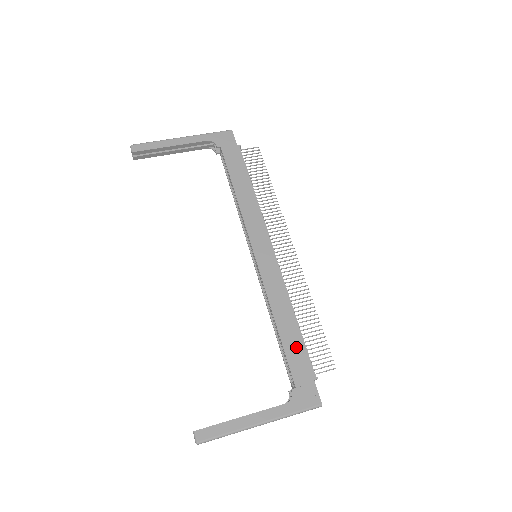
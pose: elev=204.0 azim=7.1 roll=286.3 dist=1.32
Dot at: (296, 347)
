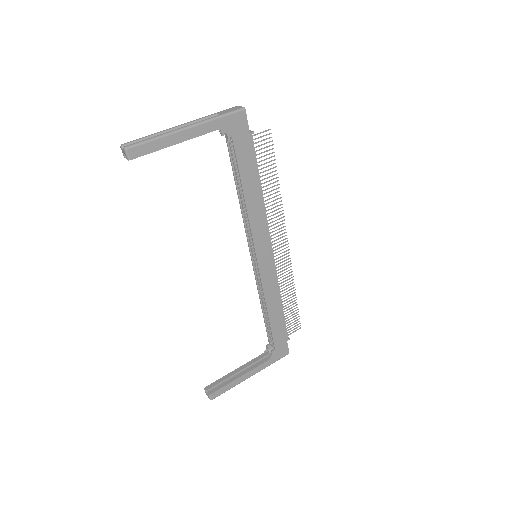
Dot at: (279, 324)
